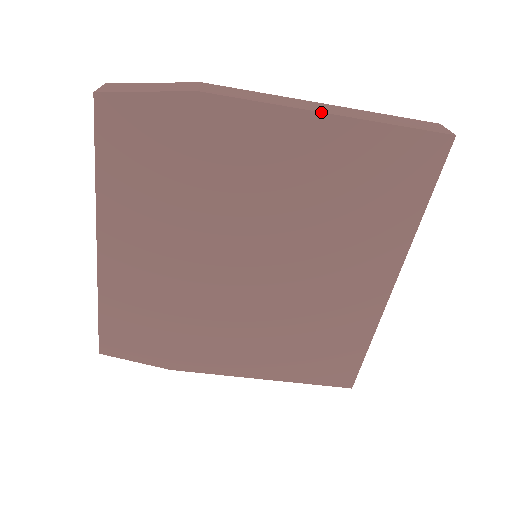
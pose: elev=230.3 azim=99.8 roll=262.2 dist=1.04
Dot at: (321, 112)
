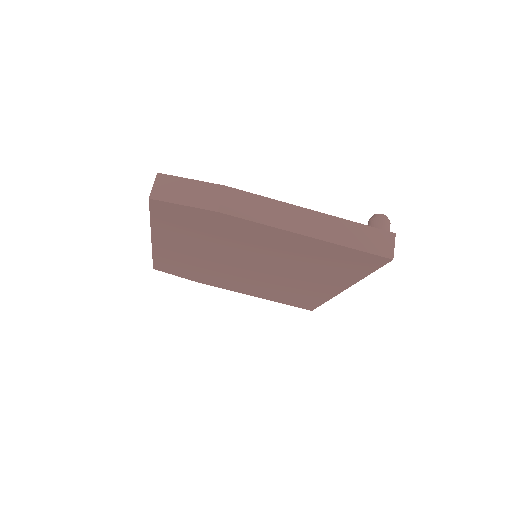
Dot at: (301, 234)
